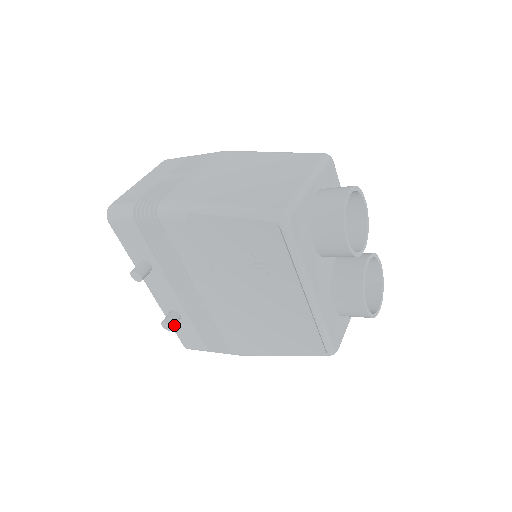
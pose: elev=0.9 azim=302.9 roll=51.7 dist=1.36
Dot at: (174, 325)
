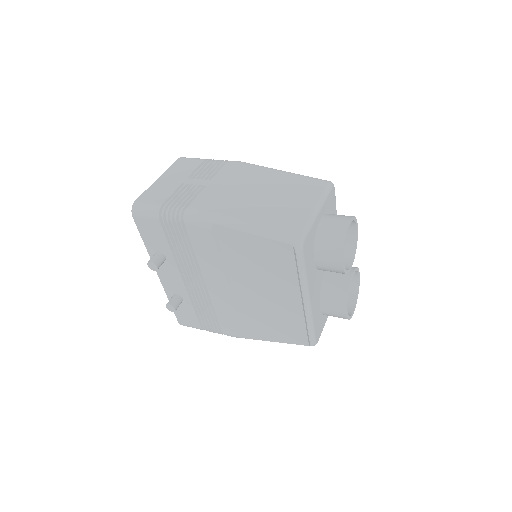
Dot at: (177, 307)
